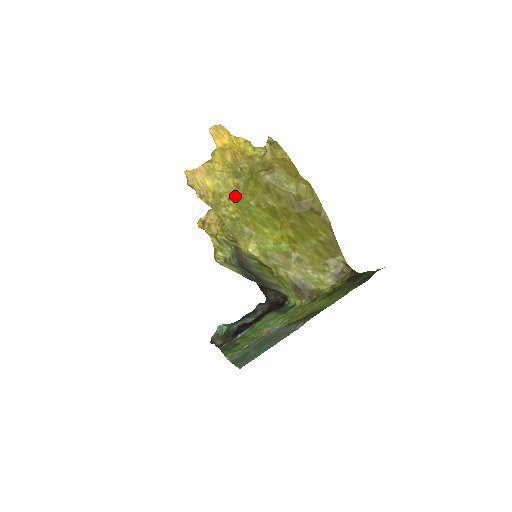
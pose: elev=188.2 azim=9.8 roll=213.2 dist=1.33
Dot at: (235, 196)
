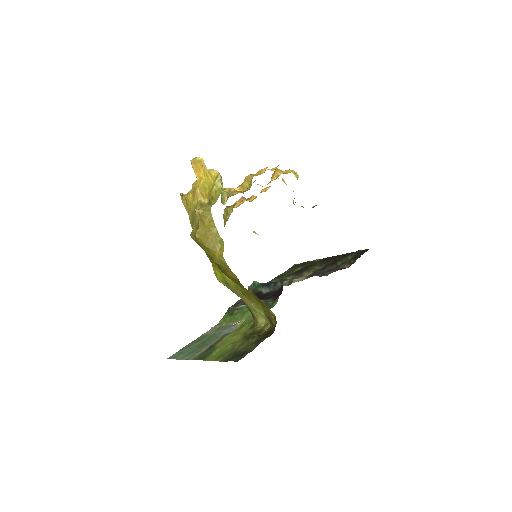
Dot at: occluded
